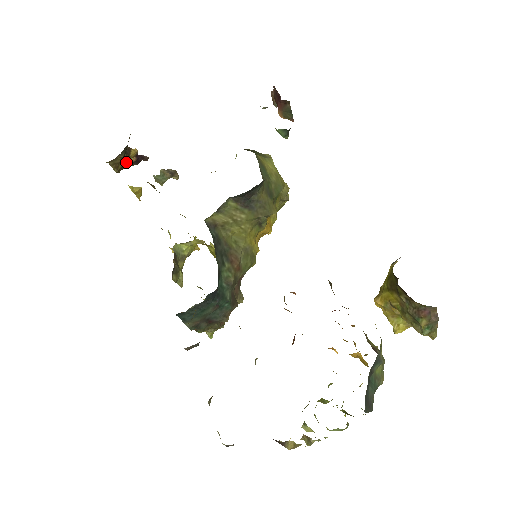
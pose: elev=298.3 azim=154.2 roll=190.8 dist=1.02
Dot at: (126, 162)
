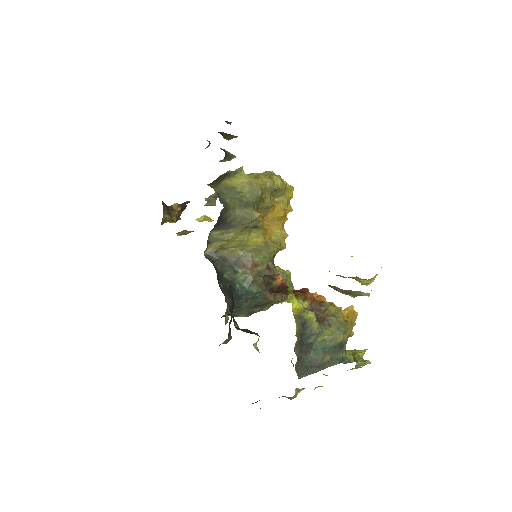
Dot at: (176, 213)
